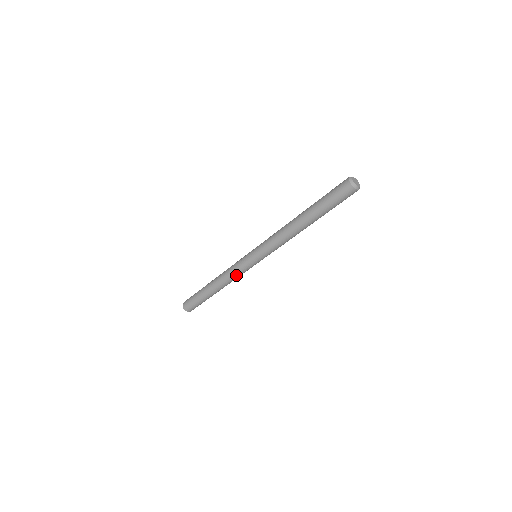
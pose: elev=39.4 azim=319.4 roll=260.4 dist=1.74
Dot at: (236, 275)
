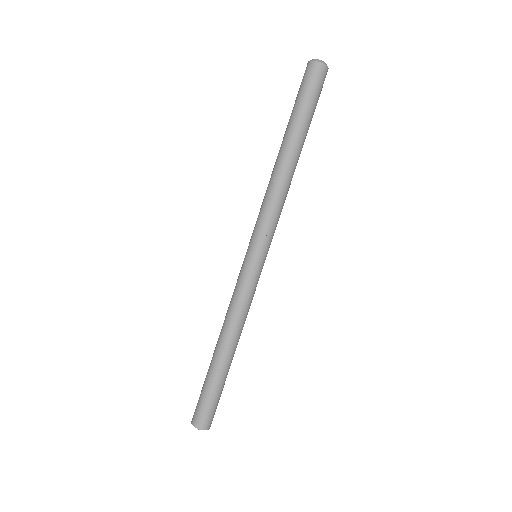
Dot at: (246, 303)
